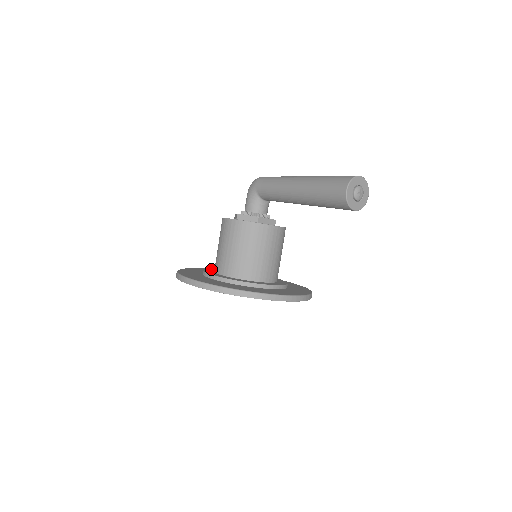
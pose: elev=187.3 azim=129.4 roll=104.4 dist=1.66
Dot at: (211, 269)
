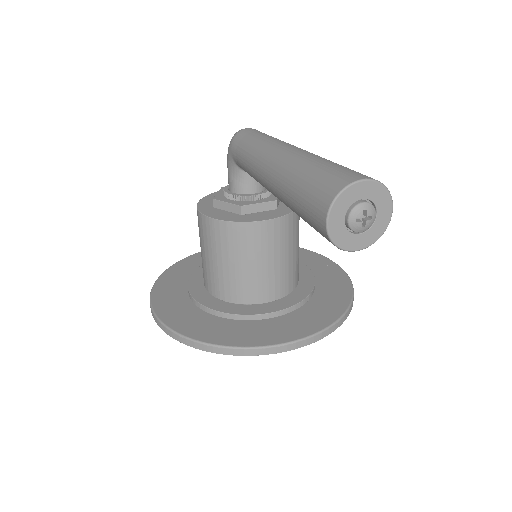
Dot at: occluded
